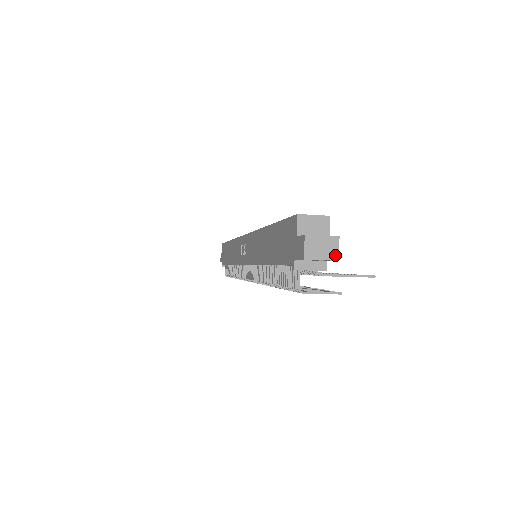
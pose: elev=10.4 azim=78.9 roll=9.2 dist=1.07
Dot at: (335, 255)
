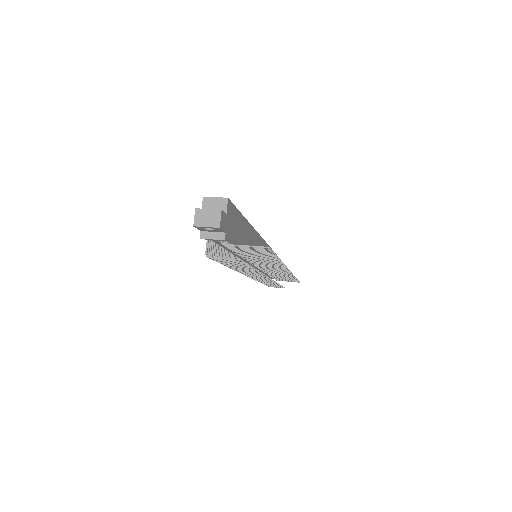
Dot at: (217, 224)
